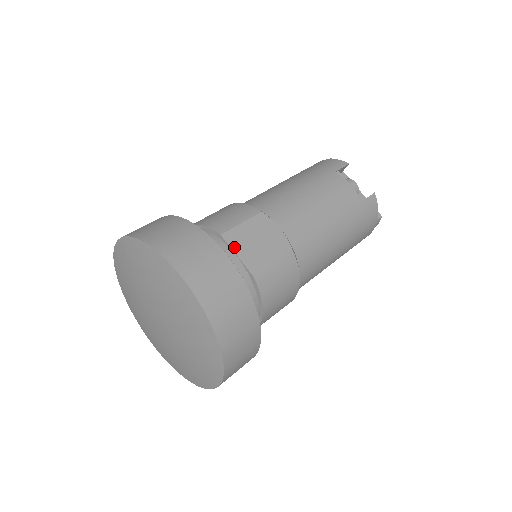
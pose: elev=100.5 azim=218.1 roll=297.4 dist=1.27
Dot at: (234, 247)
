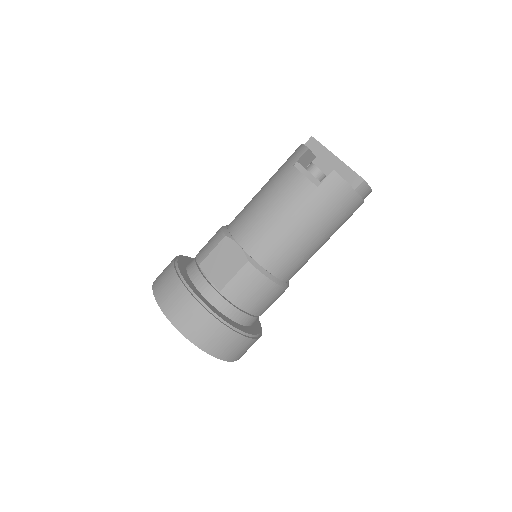
Dot at: (207, 272)
